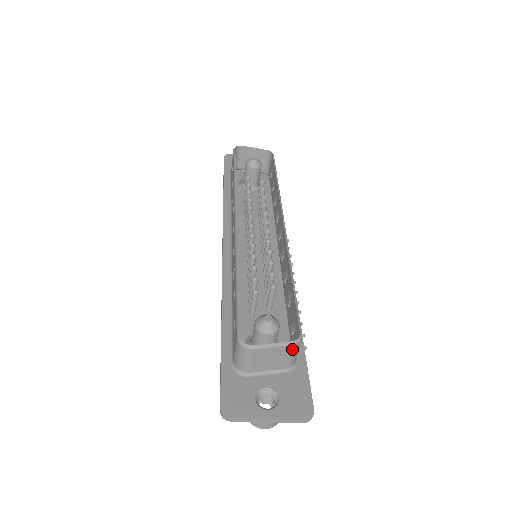
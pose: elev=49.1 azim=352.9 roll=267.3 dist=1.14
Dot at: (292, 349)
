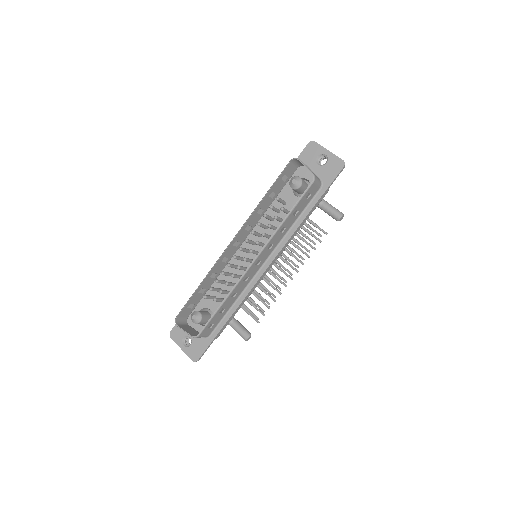
Dot at: (194, 337)
